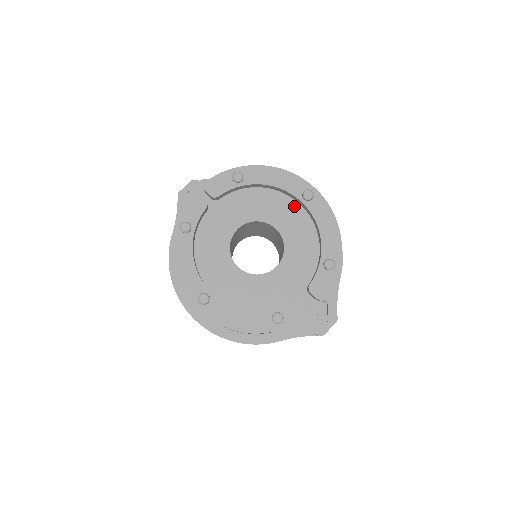
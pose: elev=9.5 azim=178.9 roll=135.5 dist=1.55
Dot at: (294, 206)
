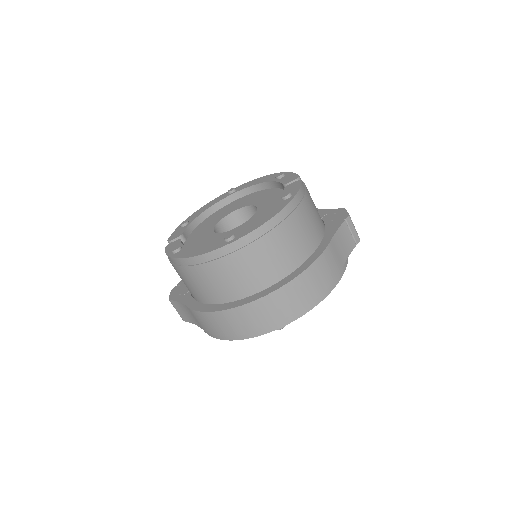
Dot at: (233, 203)
